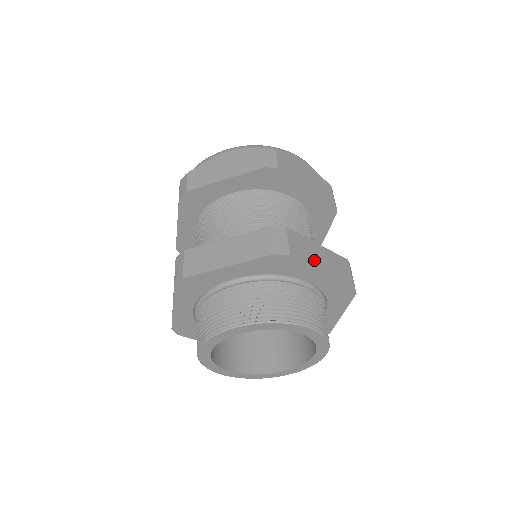
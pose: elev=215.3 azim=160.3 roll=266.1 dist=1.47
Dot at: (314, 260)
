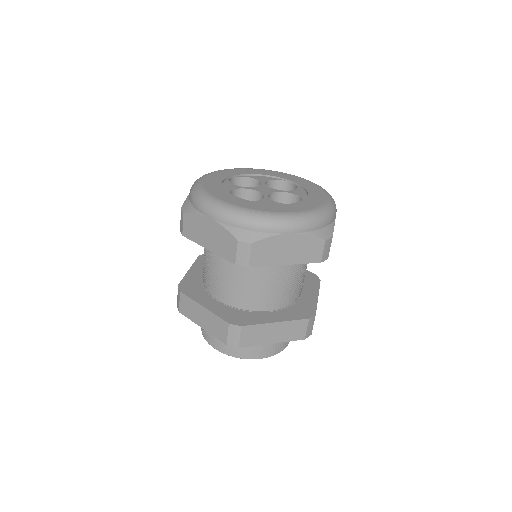
Dot at: (265, 339)
